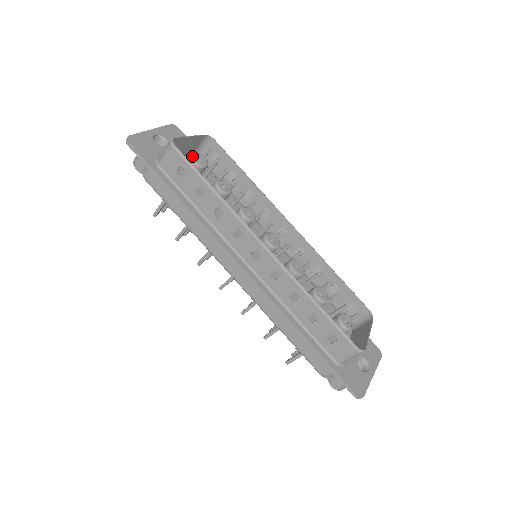
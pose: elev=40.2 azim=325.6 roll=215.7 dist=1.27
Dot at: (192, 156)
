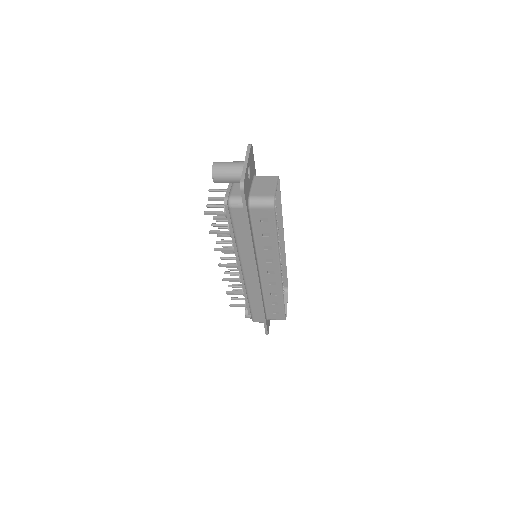
Dot at: occluded
